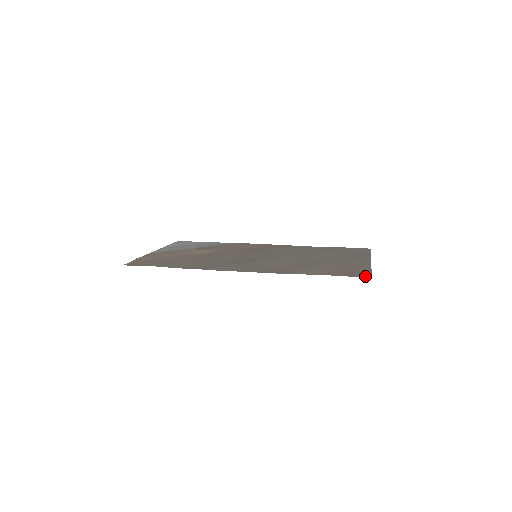
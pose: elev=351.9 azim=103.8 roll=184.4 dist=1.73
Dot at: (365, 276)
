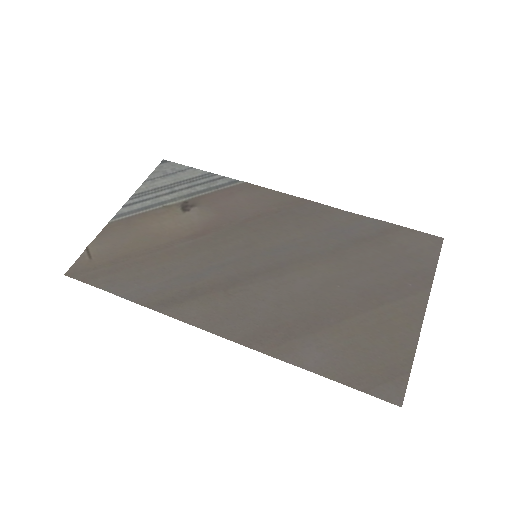
Dot at: (393, 398)
